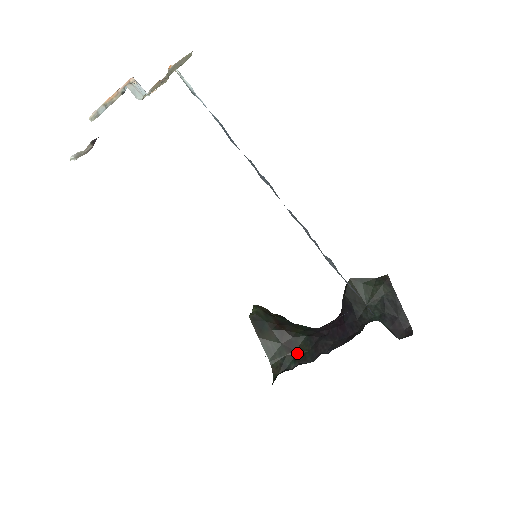
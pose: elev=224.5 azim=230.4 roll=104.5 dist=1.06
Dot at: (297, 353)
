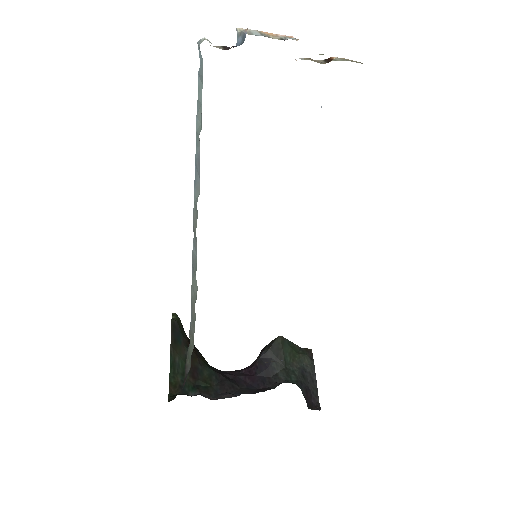
Dot at: (199, 383)
